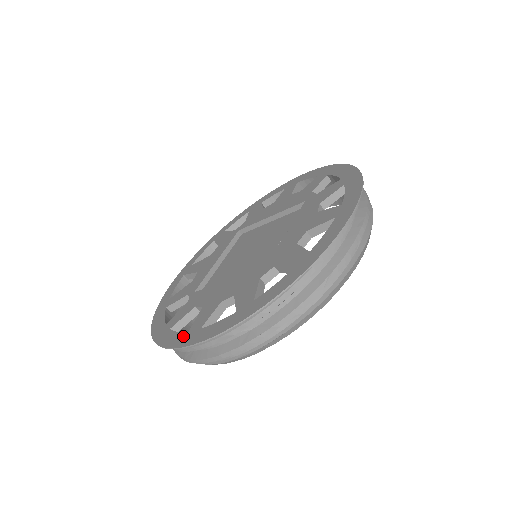
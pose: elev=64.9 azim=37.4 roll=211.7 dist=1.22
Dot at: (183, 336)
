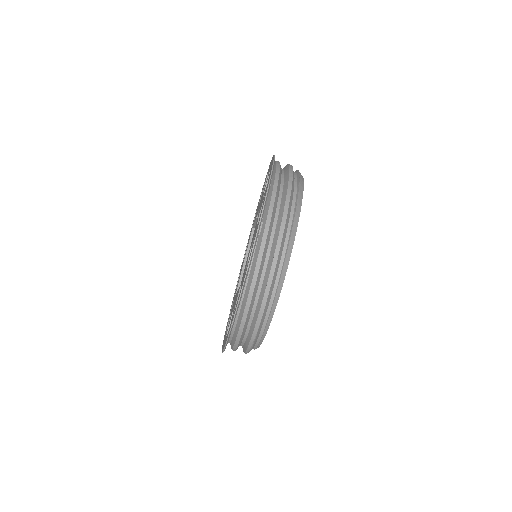
Dot at: (254, 238)
